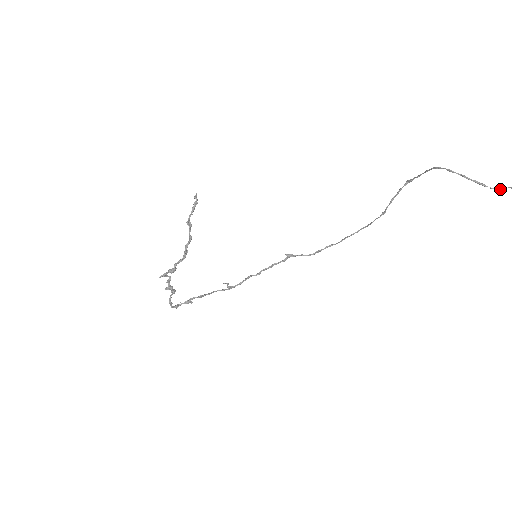
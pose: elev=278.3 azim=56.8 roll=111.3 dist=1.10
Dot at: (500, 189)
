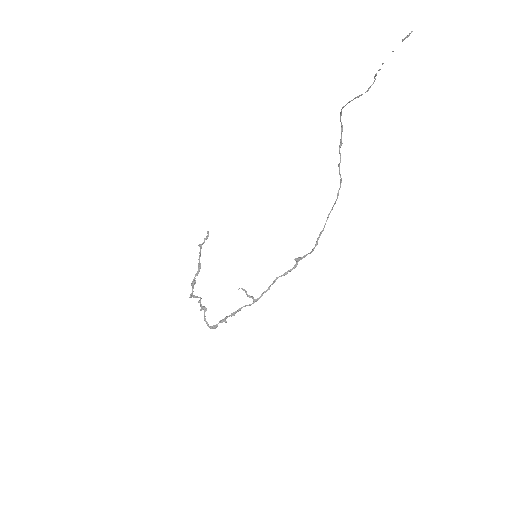
Dot at: (369, 88)
